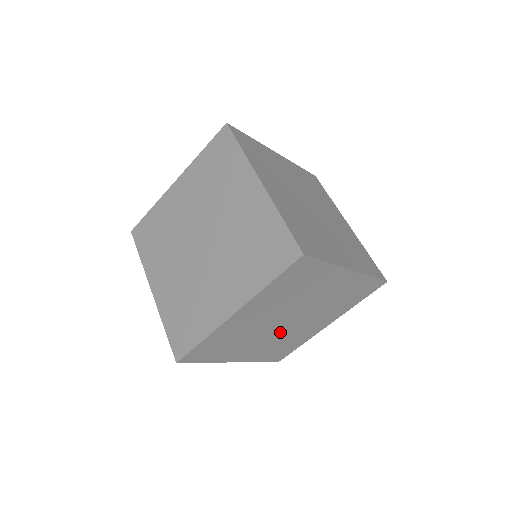
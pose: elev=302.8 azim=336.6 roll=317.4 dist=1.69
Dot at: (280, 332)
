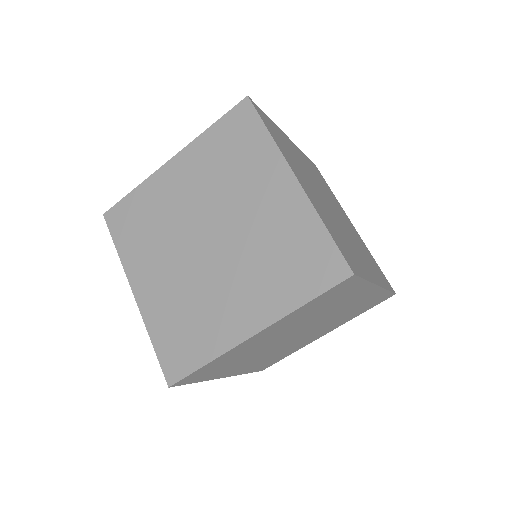
Dot at: (281, 346)
